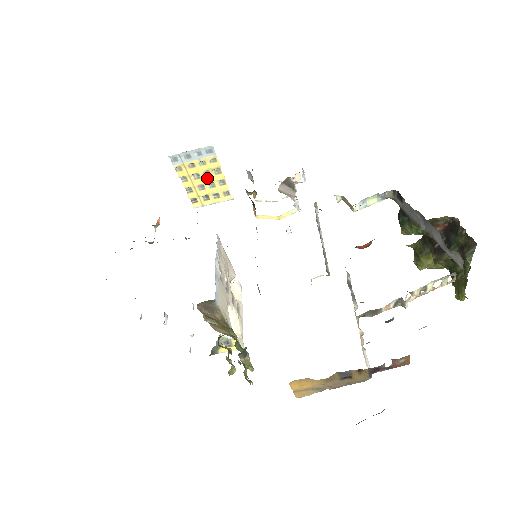
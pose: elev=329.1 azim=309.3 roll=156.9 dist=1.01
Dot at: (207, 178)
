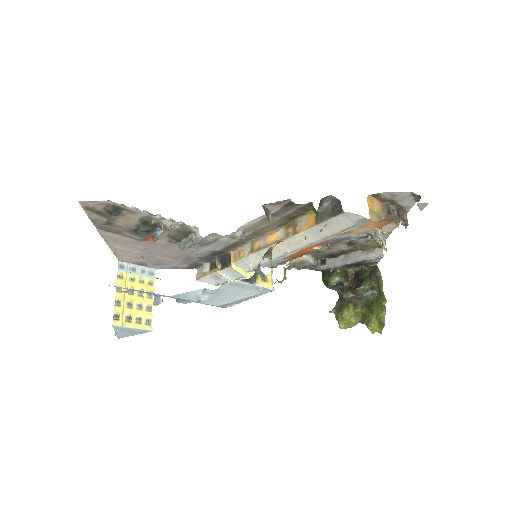
Dot at: (139, 297)
